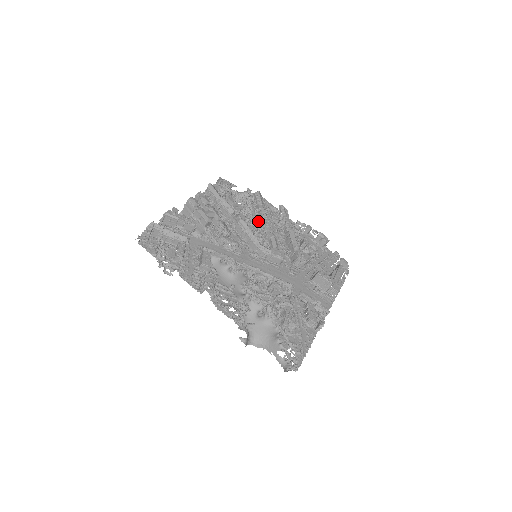
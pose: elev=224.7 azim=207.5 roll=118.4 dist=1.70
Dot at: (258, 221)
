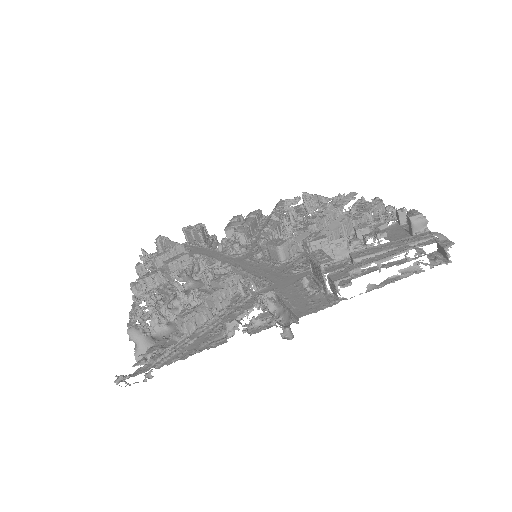
Dot at: occluded
